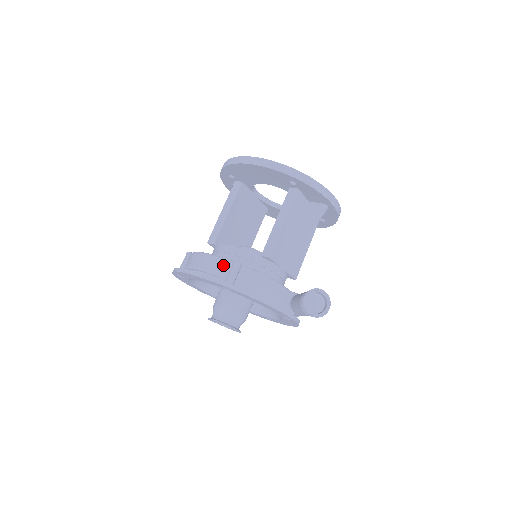
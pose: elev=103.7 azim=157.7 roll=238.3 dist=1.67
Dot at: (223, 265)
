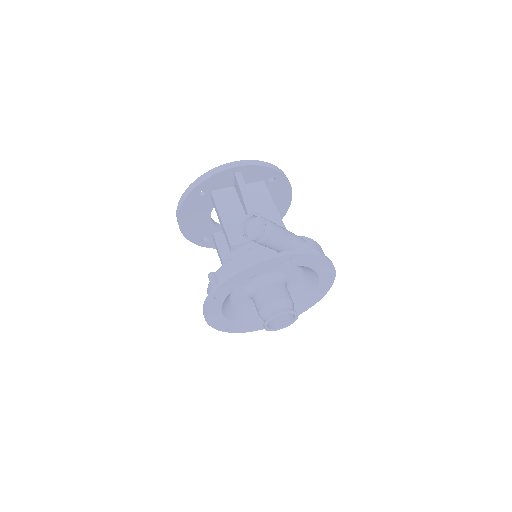
Dot at: (210, 288)
